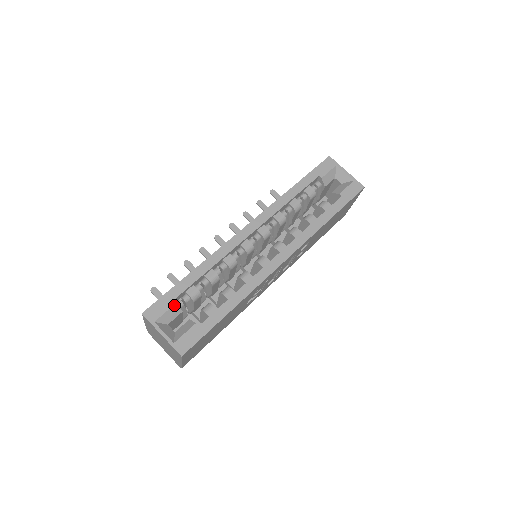
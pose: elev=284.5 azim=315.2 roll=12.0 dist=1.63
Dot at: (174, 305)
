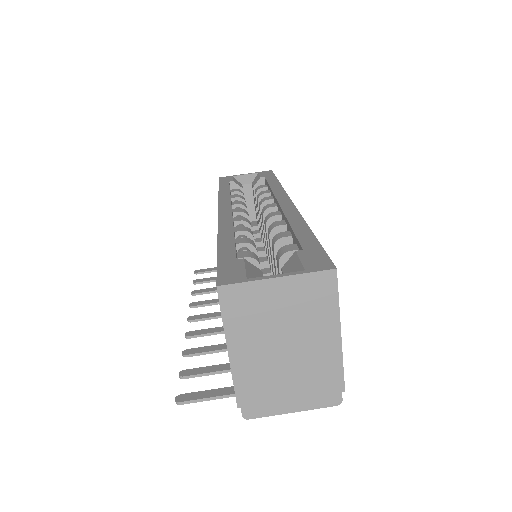
Dot at: (244, 261)
